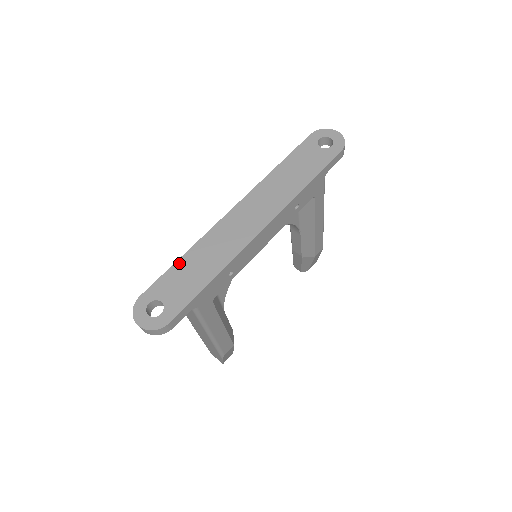
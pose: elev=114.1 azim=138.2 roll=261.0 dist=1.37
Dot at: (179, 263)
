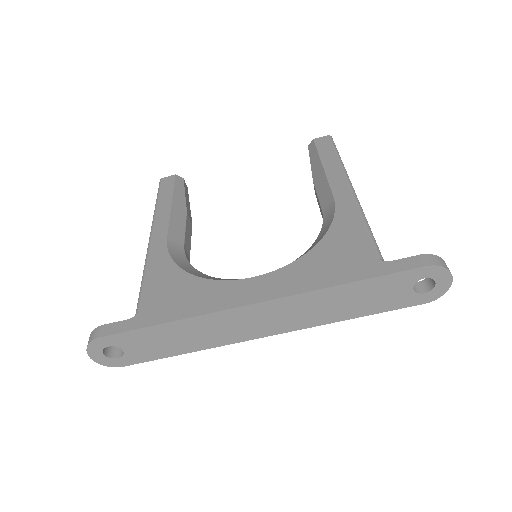
Dot at: (159, 328)
